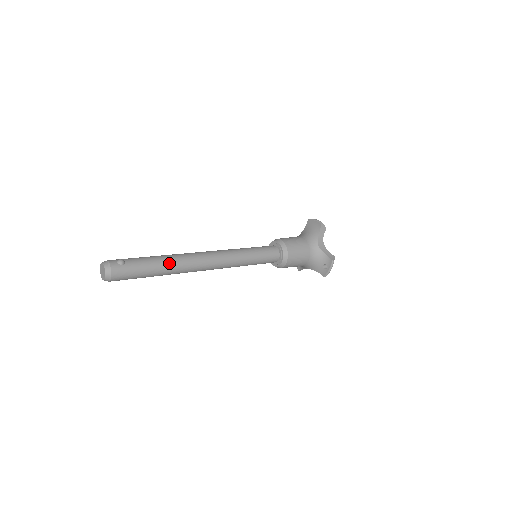
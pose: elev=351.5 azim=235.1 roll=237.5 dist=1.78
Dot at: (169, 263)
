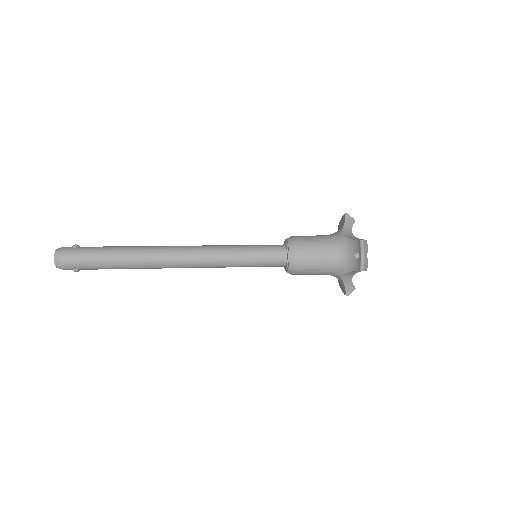
Dot at: (129, 249)
